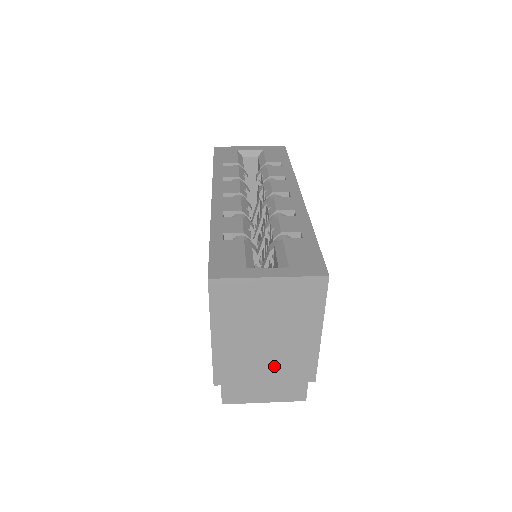
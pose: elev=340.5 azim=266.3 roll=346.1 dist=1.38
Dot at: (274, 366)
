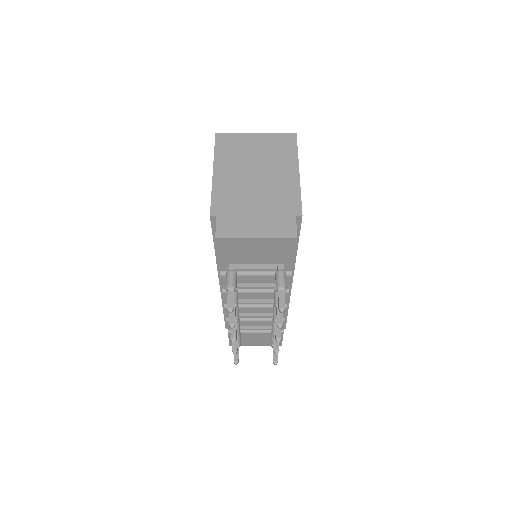
Dot at: (263, 199)
